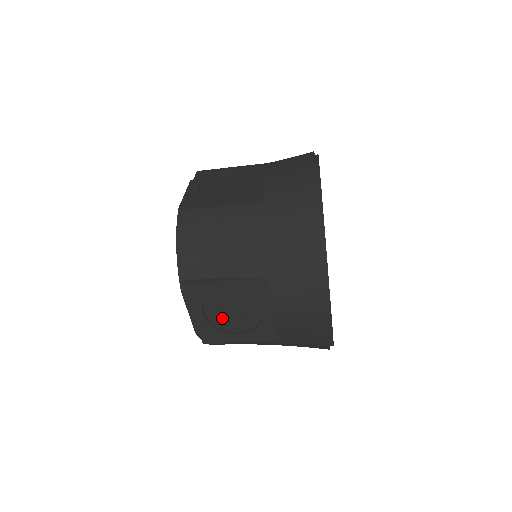
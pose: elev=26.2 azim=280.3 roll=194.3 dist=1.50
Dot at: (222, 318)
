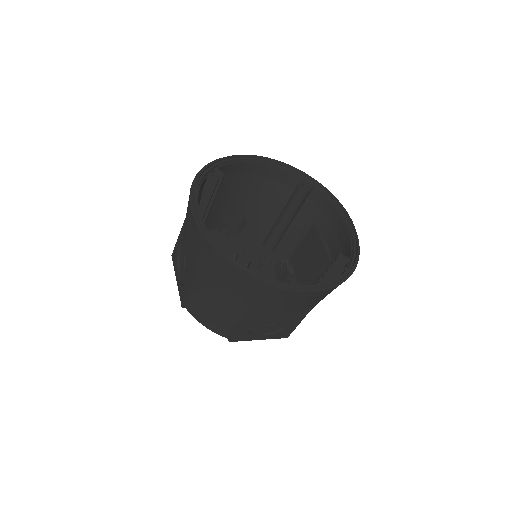
Dot at: (272, 327)
